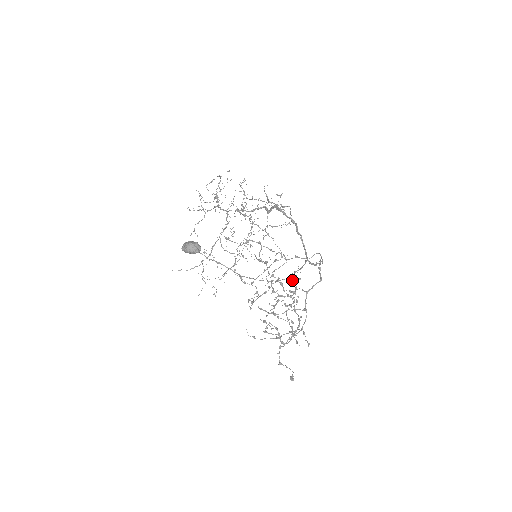
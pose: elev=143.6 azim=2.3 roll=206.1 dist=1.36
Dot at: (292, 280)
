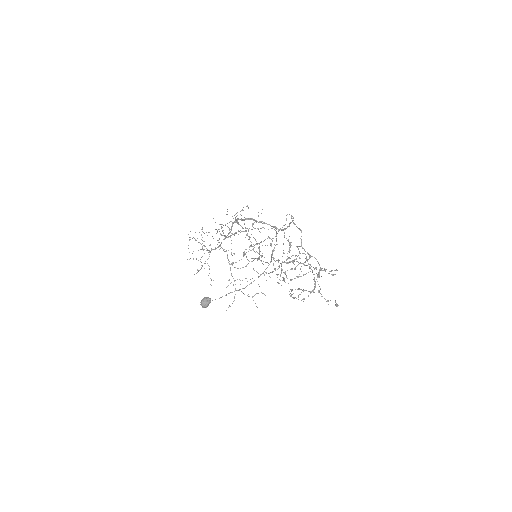
Dot at: occluded
